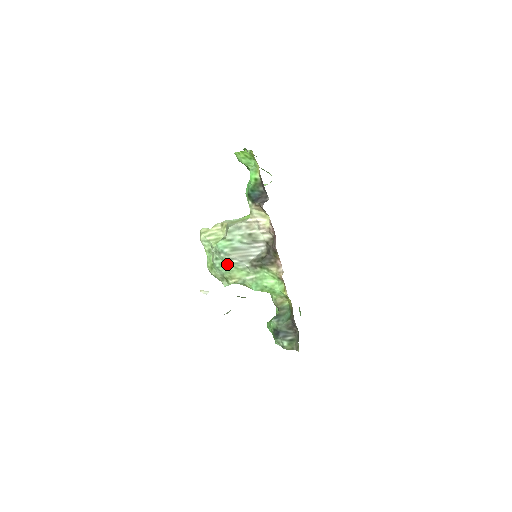
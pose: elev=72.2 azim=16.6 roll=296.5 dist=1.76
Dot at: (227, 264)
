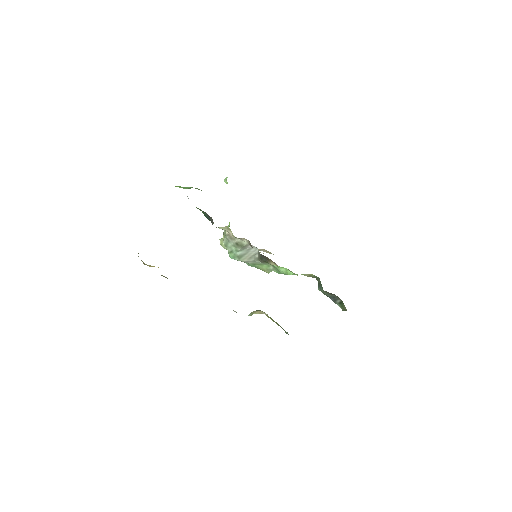
Dot at: occluded
